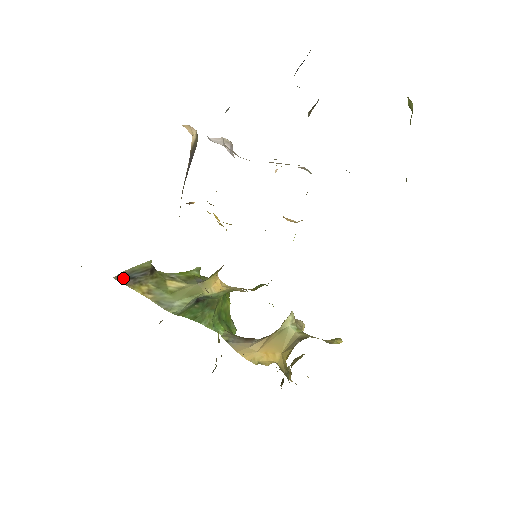
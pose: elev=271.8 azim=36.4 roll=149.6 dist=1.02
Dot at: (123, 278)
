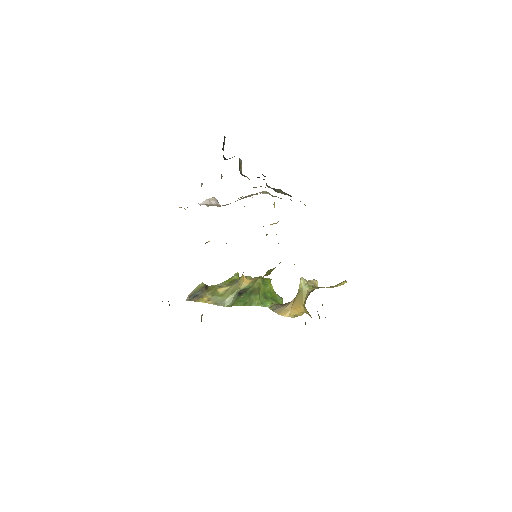
Dot at: (191, 298)
